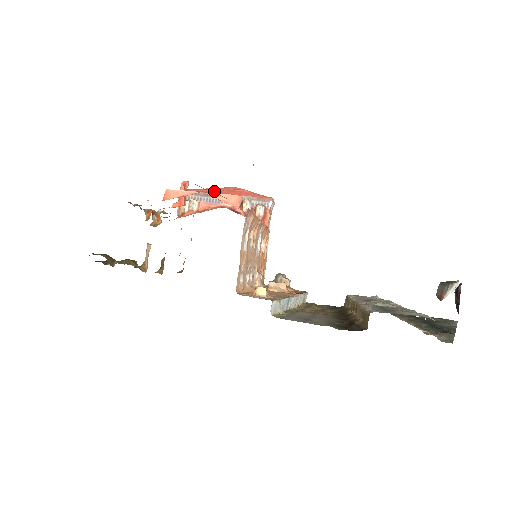
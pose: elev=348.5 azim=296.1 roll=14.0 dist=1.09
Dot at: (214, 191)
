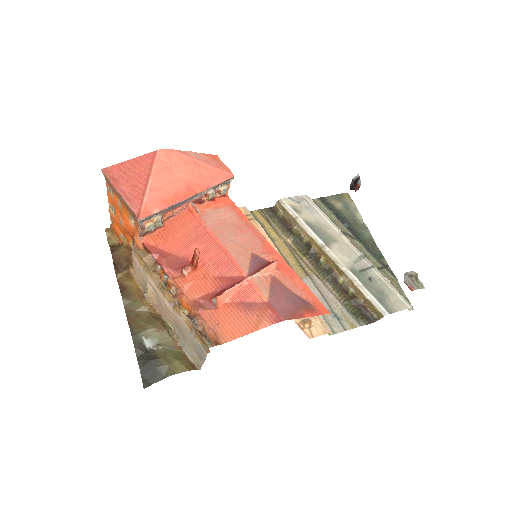
Dot at: (172, 194)
